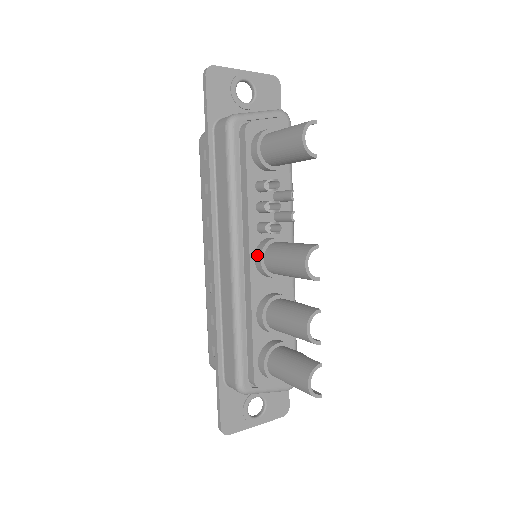
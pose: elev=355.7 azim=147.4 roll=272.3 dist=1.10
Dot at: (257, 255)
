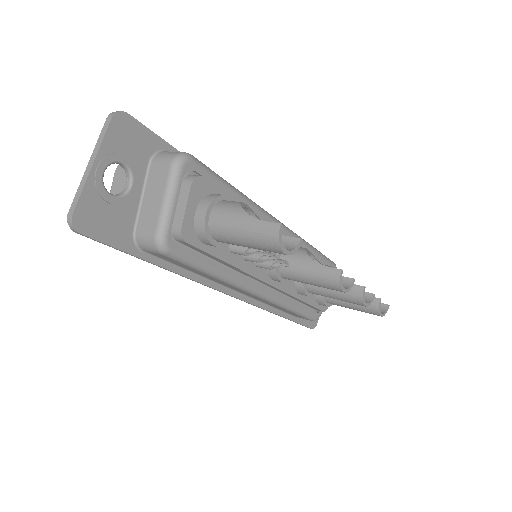
Dot at: (274, 280)
